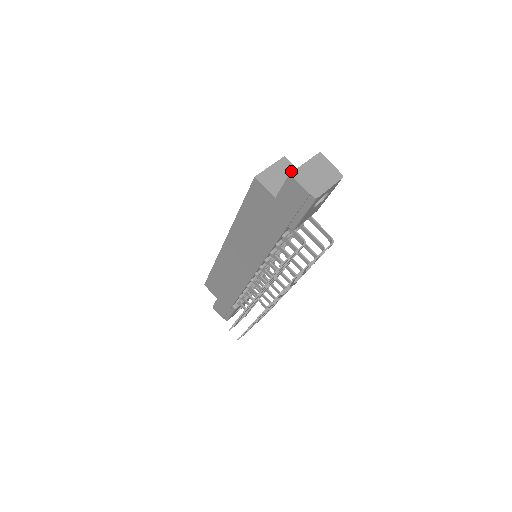
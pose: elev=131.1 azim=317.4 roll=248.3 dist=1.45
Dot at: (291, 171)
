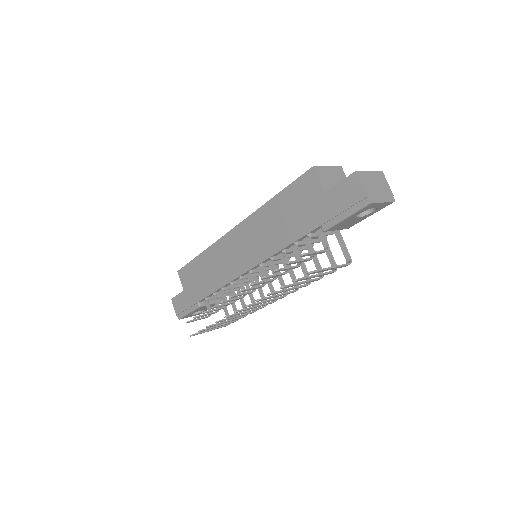
Dot at: occluded
